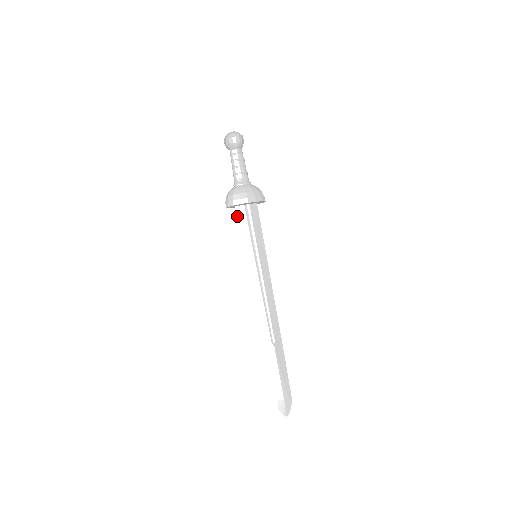
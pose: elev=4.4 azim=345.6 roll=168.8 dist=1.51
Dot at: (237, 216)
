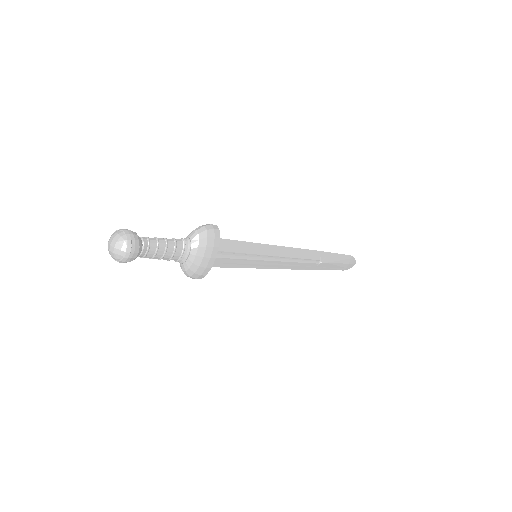
Dot at: occluded
